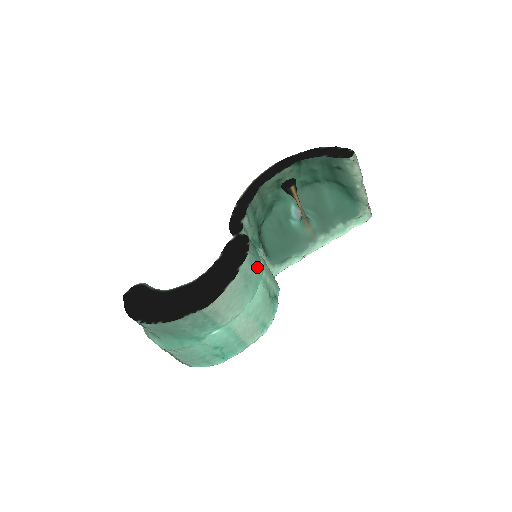
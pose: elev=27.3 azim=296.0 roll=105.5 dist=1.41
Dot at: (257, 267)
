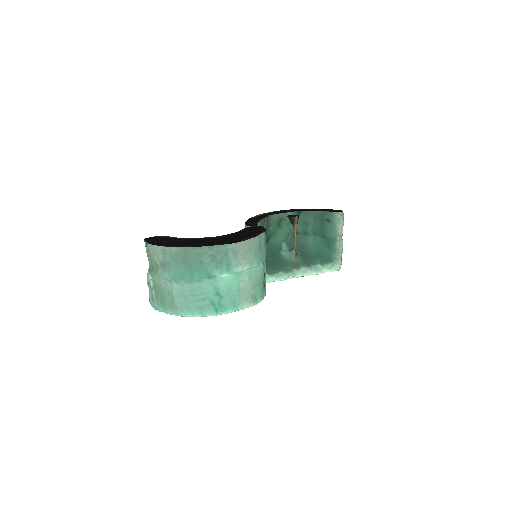
Dot at: occluded
